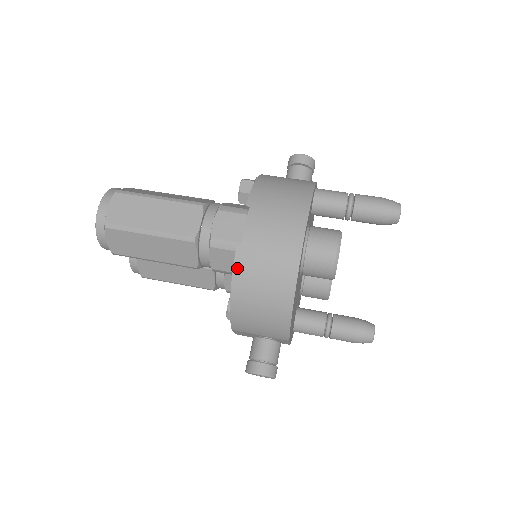
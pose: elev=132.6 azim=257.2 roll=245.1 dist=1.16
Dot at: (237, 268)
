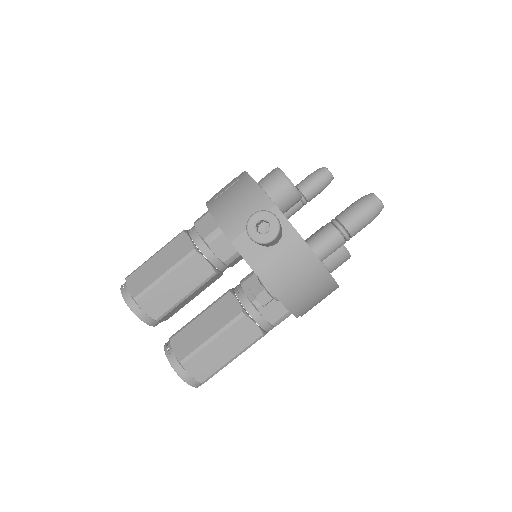
Dot at: occluded
